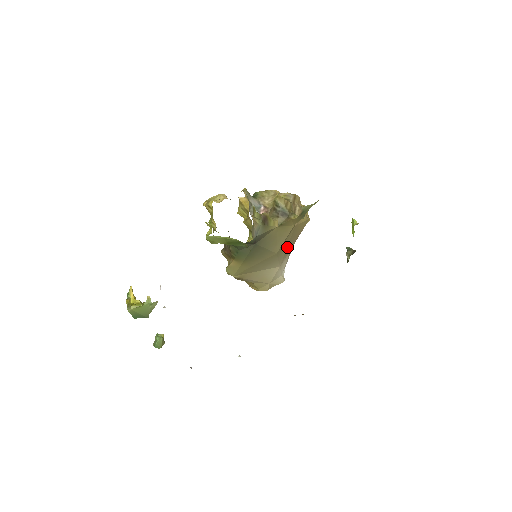
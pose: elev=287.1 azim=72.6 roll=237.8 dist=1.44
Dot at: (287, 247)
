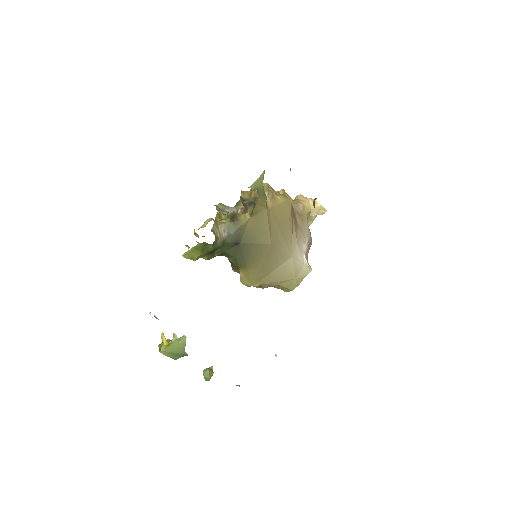
Dot at: (282, 234)
